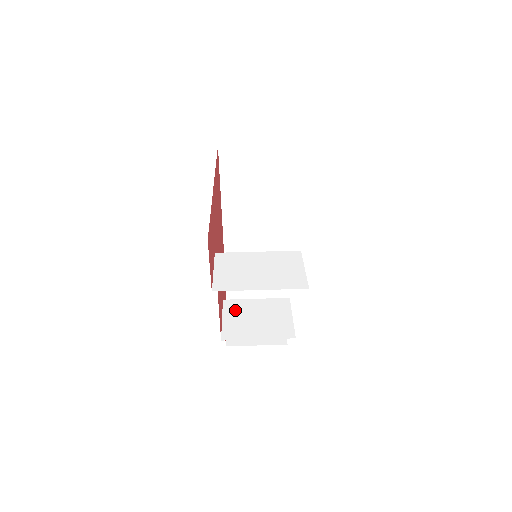
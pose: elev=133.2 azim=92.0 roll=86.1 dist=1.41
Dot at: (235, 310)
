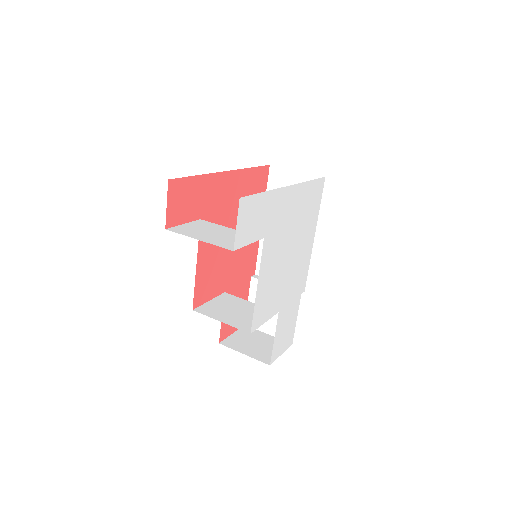
Dot at: (226, 300)
